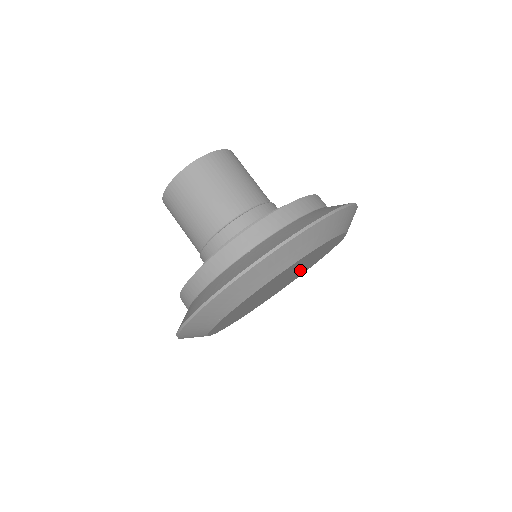
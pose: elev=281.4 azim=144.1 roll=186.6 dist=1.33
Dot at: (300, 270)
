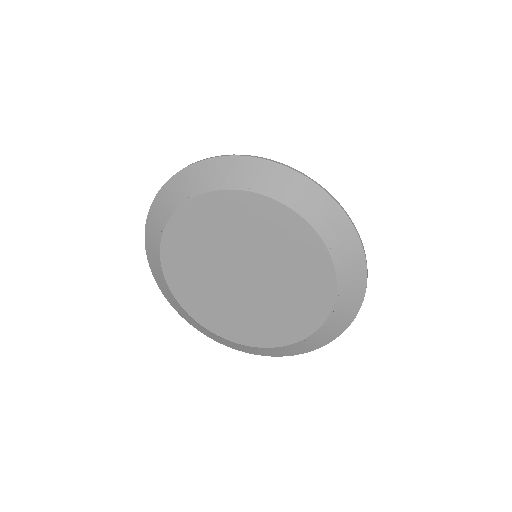
Dot at: (279, 284)
